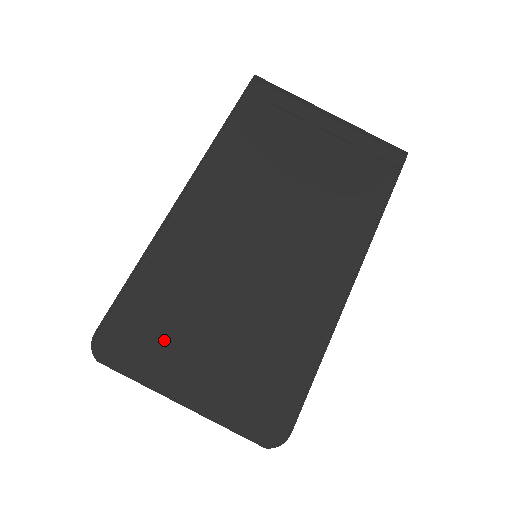
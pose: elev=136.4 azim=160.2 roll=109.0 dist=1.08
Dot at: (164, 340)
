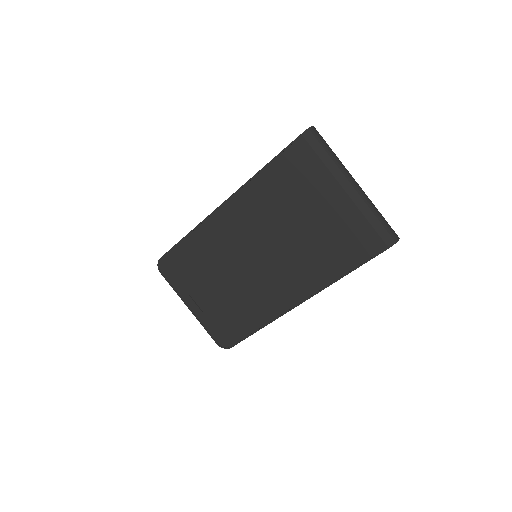
Dot at: (189, 278)
